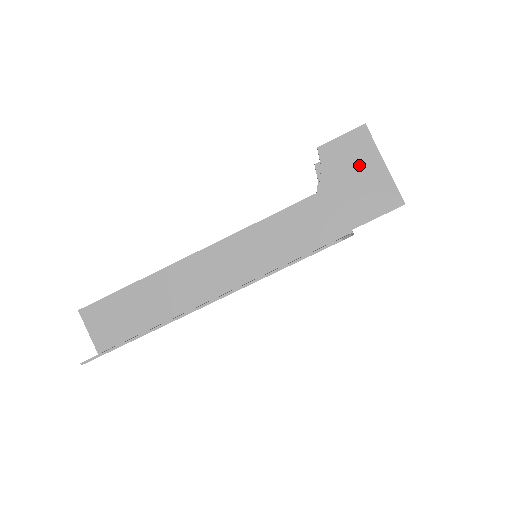
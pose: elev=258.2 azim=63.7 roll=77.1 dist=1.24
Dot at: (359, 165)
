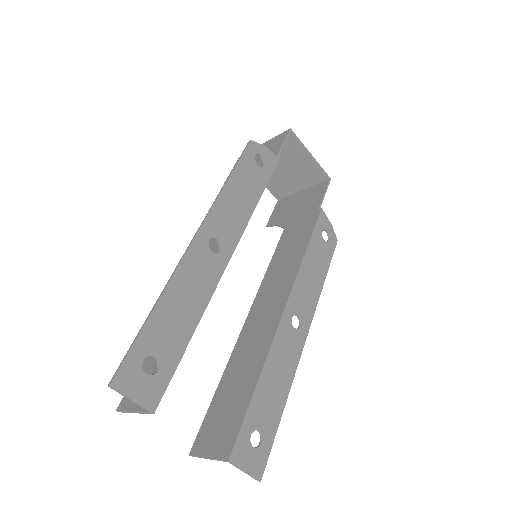
Dot at: occluded
